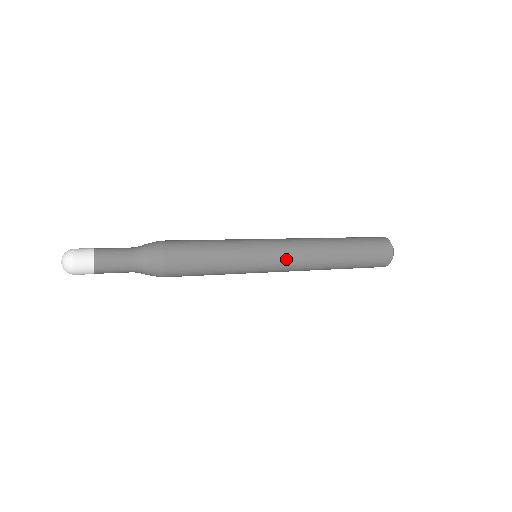
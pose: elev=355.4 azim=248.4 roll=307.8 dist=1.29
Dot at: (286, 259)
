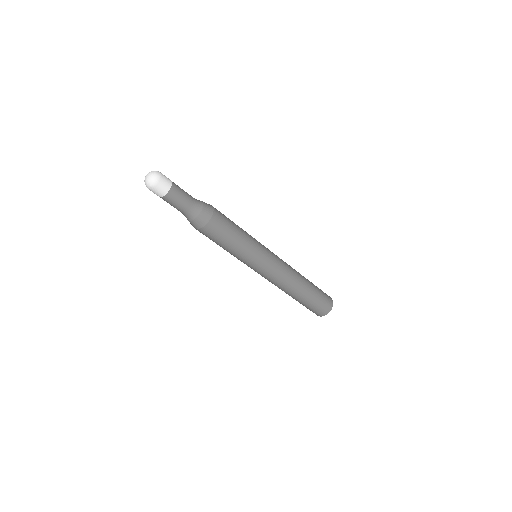
Dot at: (278, 259)
